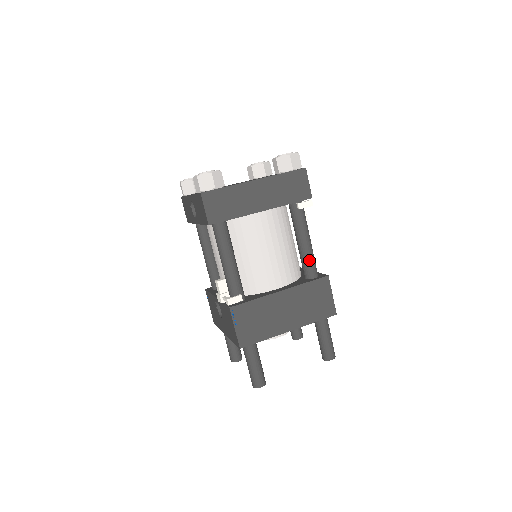
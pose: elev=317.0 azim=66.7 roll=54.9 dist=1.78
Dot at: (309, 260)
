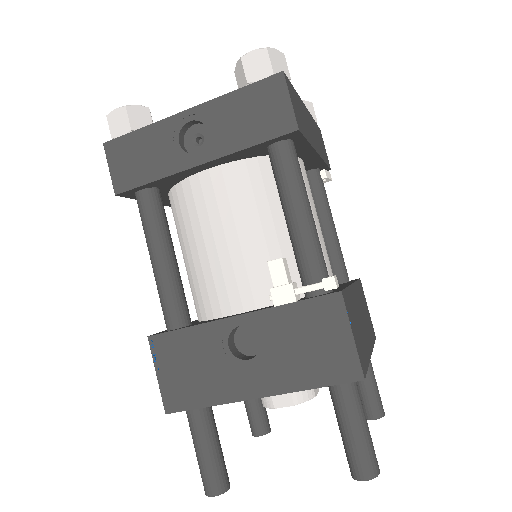
Dot at: (341, 253)
